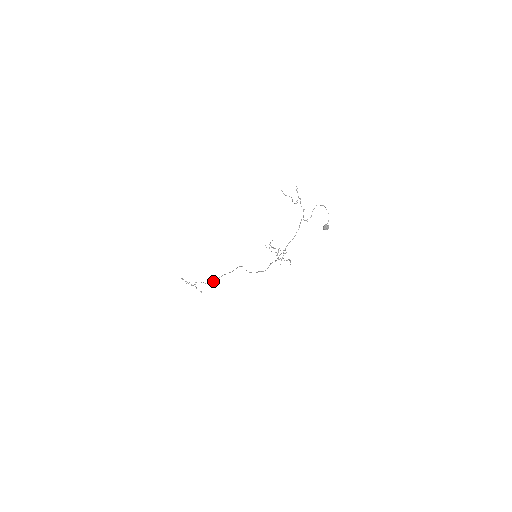
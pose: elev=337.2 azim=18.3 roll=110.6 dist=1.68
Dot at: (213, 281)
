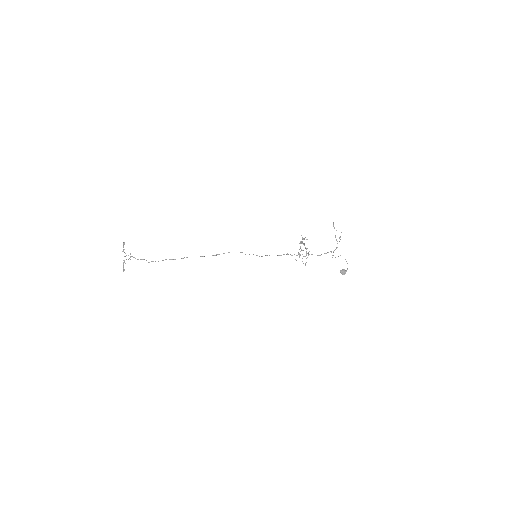
Dot at: (170, 259)
